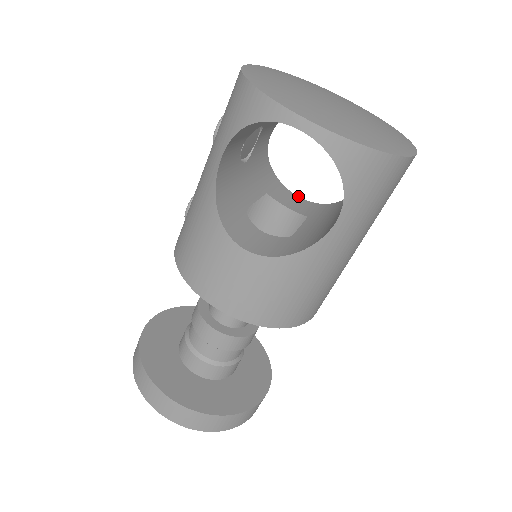
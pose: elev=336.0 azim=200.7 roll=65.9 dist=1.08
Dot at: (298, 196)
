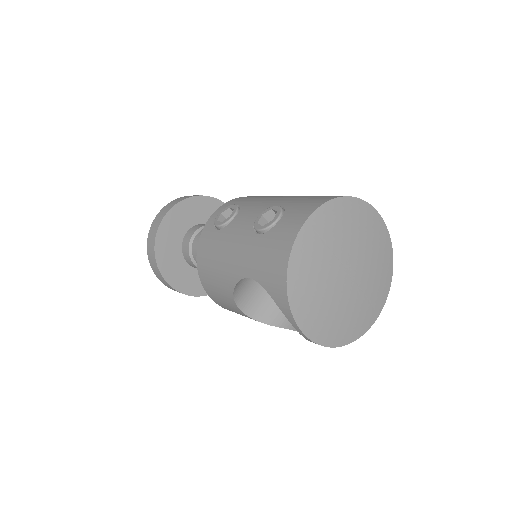
Dot at: occluded
